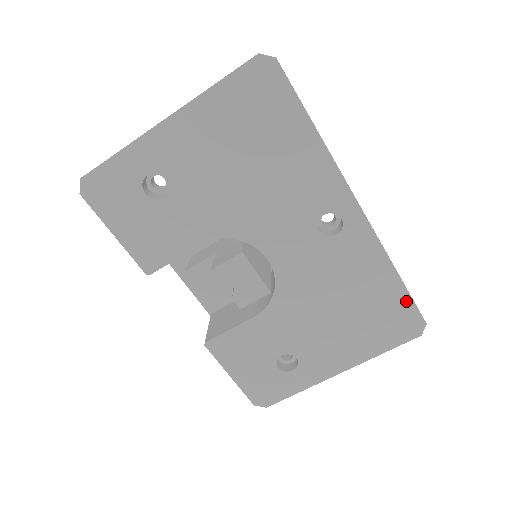
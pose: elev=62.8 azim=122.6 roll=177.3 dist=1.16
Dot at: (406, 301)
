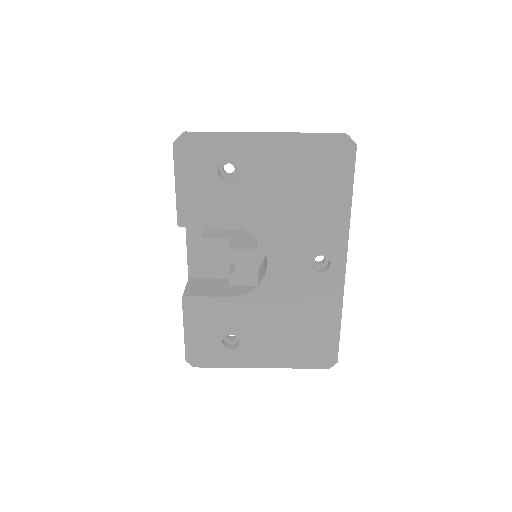
Dot at: (335, 340)
